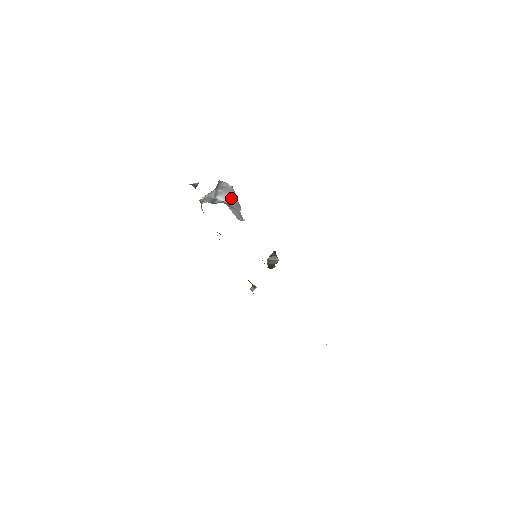
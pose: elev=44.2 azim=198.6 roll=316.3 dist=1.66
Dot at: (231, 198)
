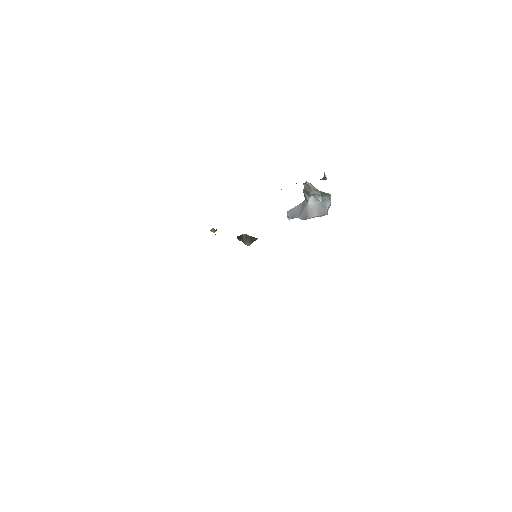
Dot at: (314, 211)
